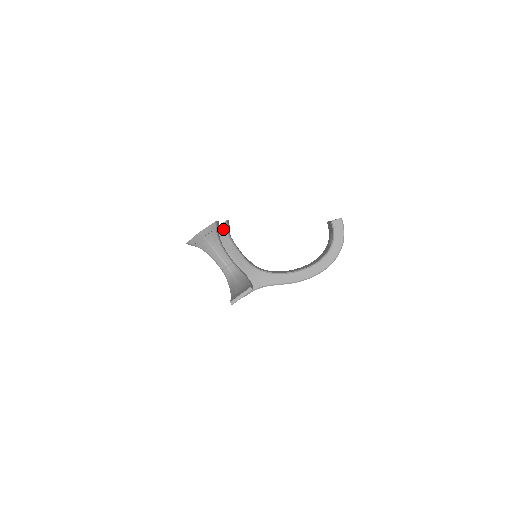
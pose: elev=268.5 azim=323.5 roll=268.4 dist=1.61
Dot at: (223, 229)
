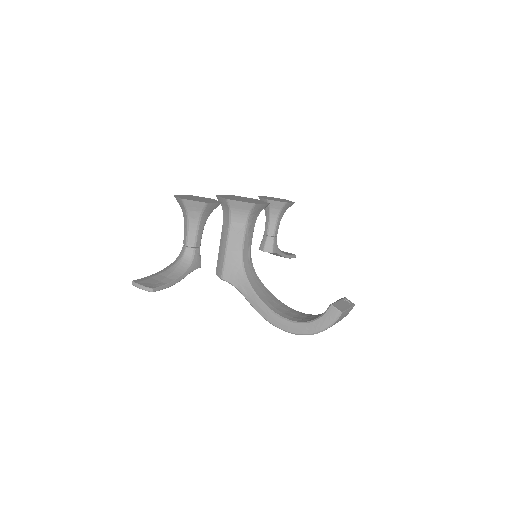
Dot at: (246, 207)
